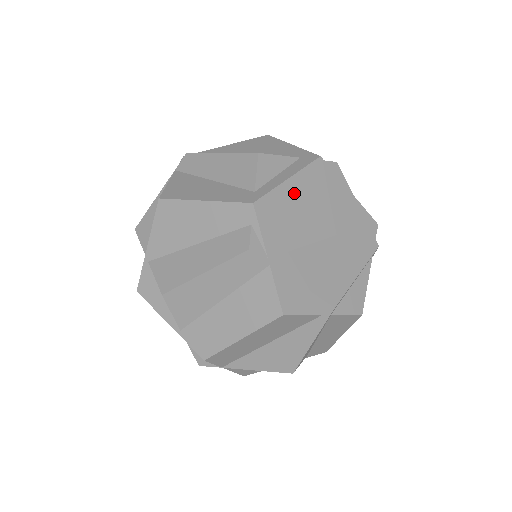
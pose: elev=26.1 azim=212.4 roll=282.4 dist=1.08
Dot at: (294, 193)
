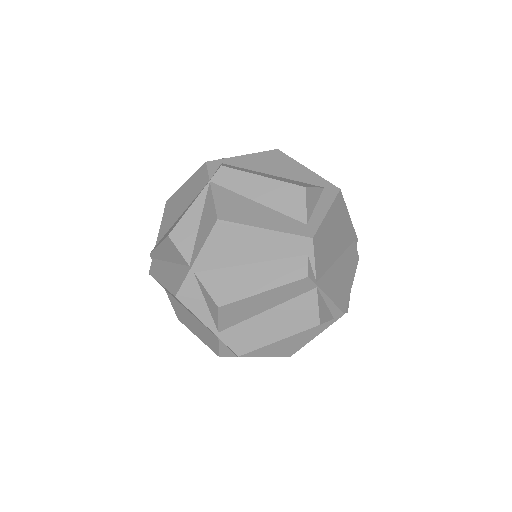
Dot at: (329, 224)
